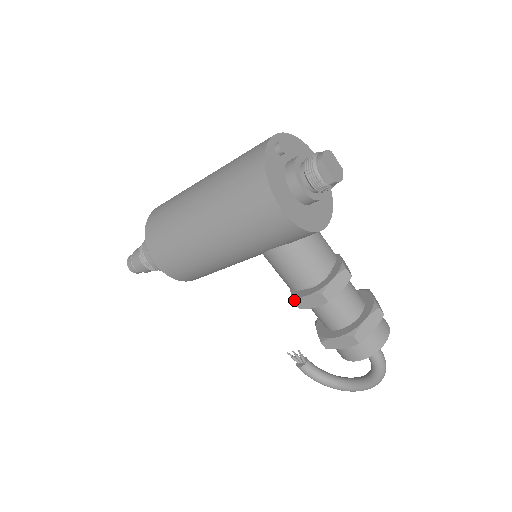
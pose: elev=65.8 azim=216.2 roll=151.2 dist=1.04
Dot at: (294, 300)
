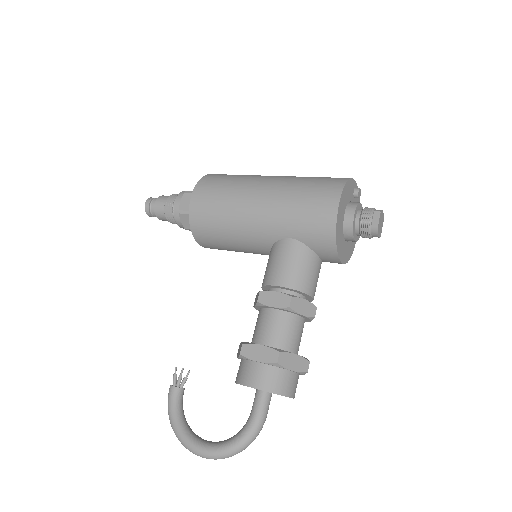
Dot at: (261, 291)
